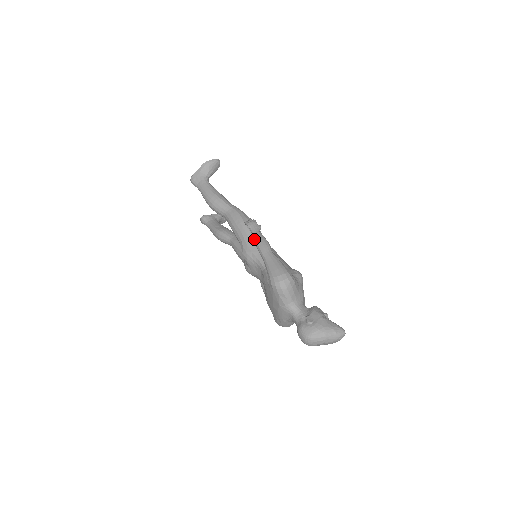
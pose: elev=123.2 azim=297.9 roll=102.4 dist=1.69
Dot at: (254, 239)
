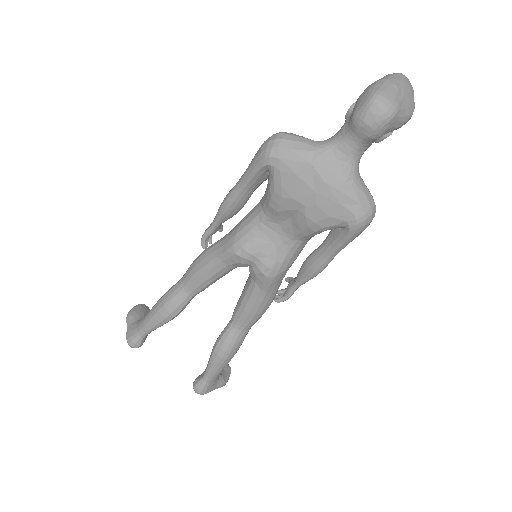
Dot at: (217, 216)
